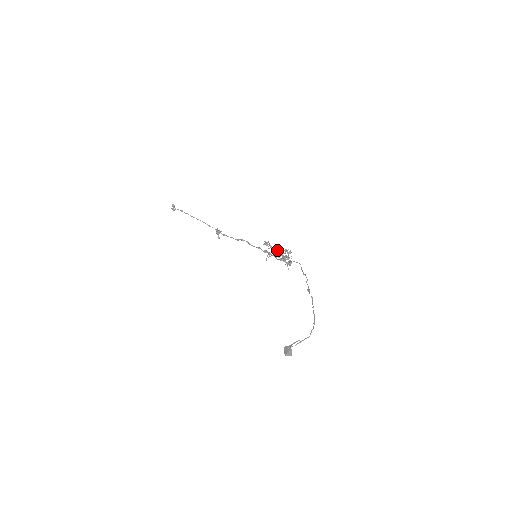
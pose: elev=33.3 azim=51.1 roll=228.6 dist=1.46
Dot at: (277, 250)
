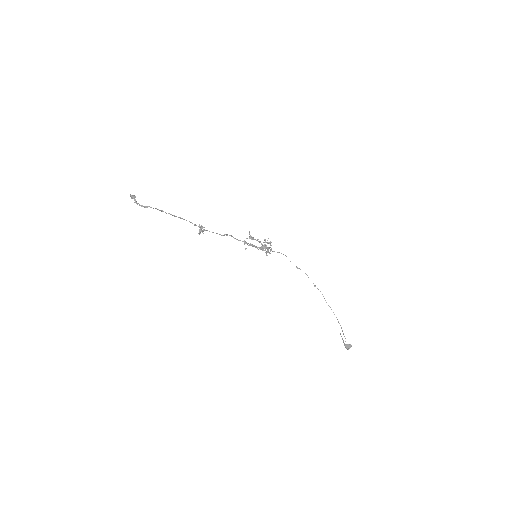
Dot at: (259, 242)
